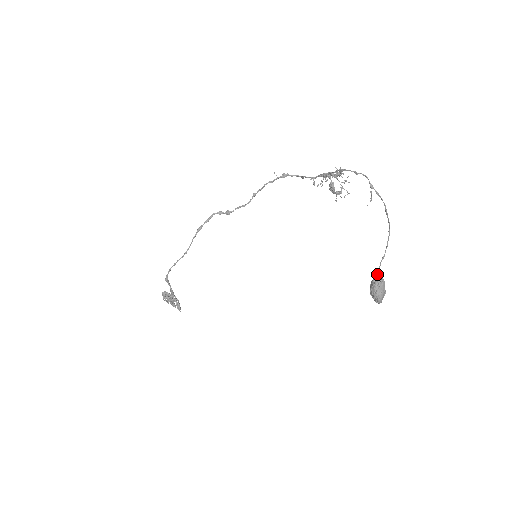
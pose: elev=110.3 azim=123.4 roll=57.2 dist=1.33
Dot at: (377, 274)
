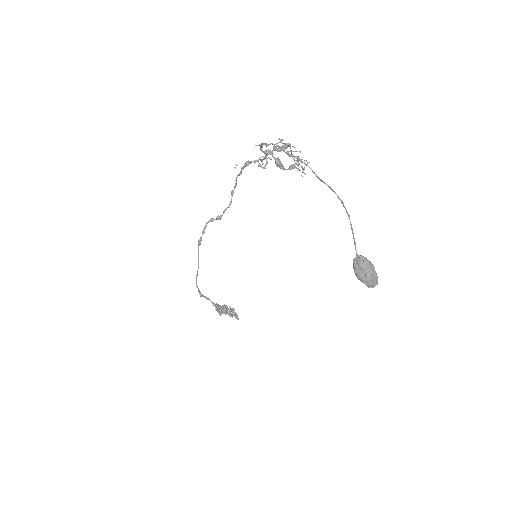
Dot at: (356, 253)
